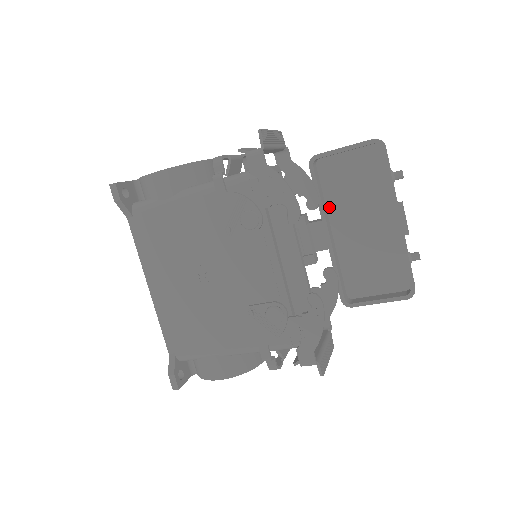
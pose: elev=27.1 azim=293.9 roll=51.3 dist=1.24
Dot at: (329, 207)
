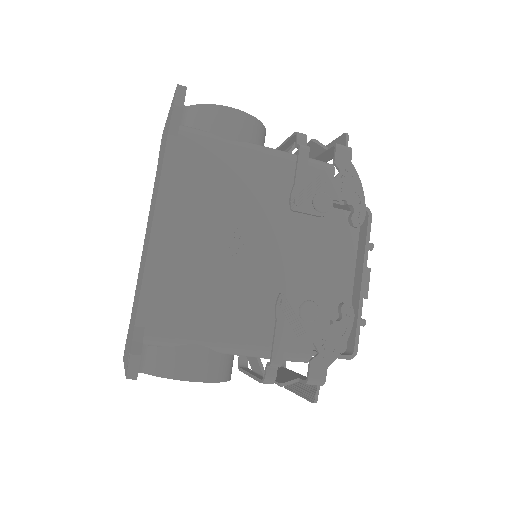
Dot at: occluded
